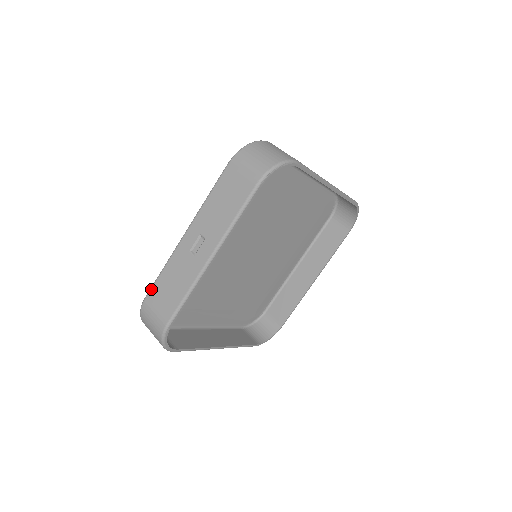
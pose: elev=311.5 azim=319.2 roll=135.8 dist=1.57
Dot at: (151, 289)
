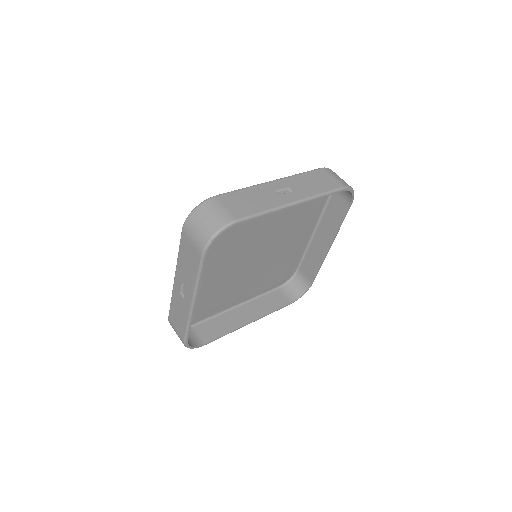
Dot at: (169, 313)
